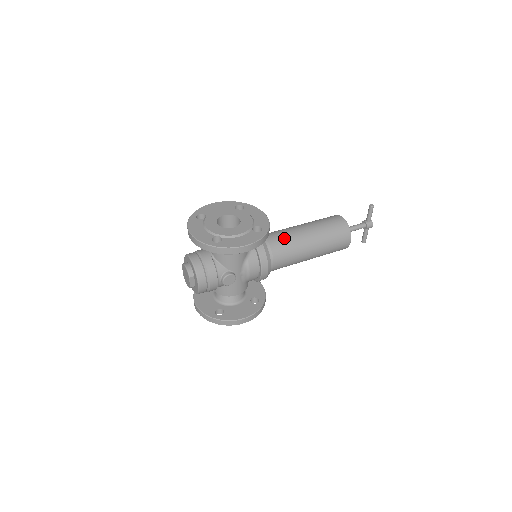
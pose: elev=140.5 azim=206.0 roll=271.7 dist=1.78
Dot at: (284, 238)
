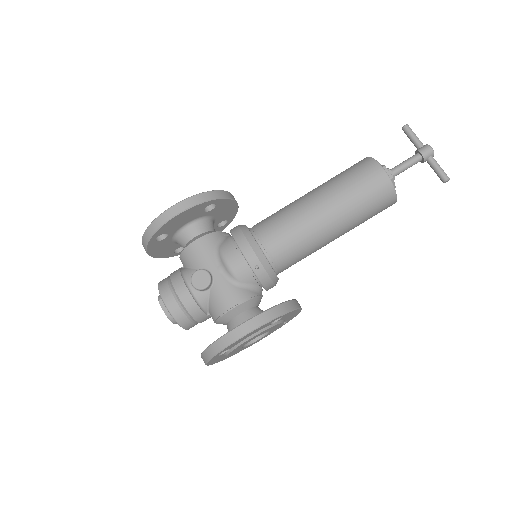
Dot at: occluded
